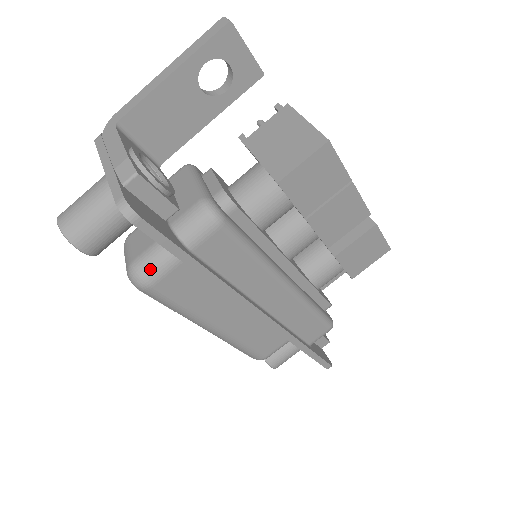
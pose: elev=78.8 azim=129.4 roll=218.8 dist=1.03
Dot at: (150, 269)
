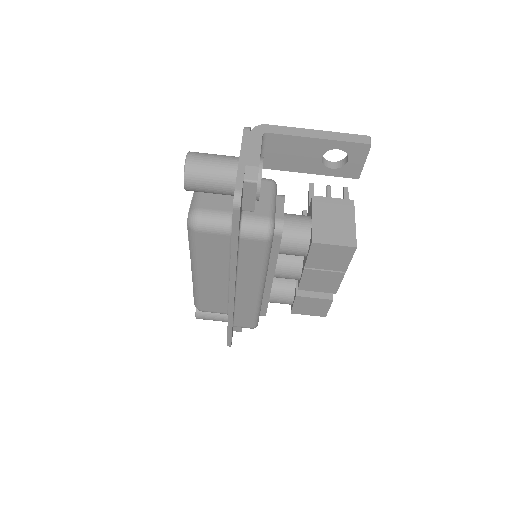
Dot at: (206, 223)
